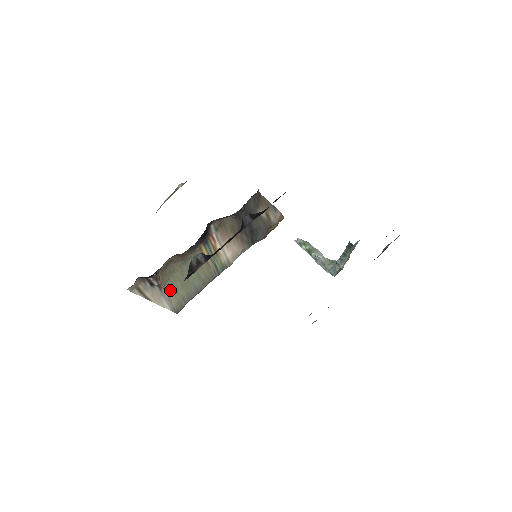
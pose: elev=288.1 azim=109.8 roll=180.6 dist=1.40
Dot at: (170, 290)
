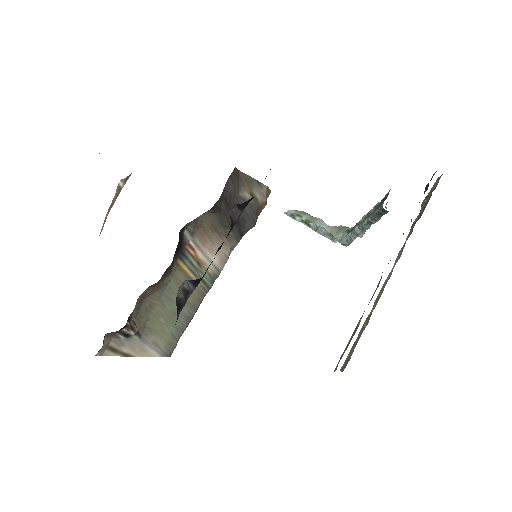
Dot at: (153, 332)
